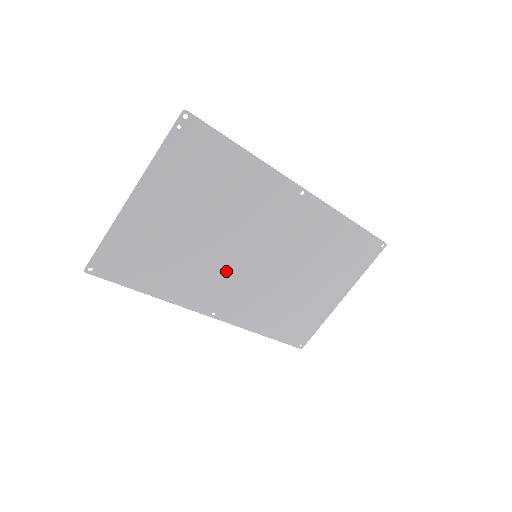
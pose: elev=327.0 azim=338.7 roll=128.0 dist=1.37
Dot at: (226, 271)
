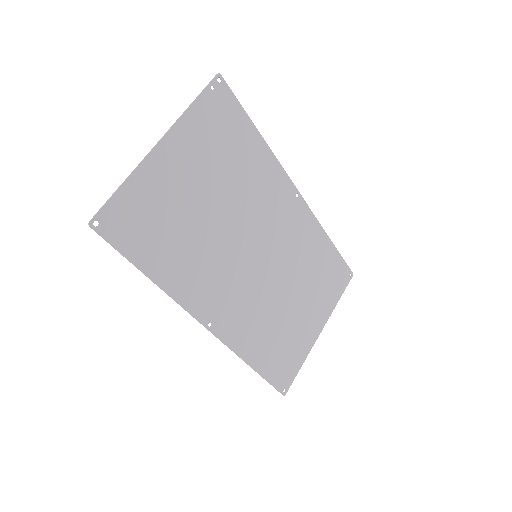
Dot at: (229, 267)
